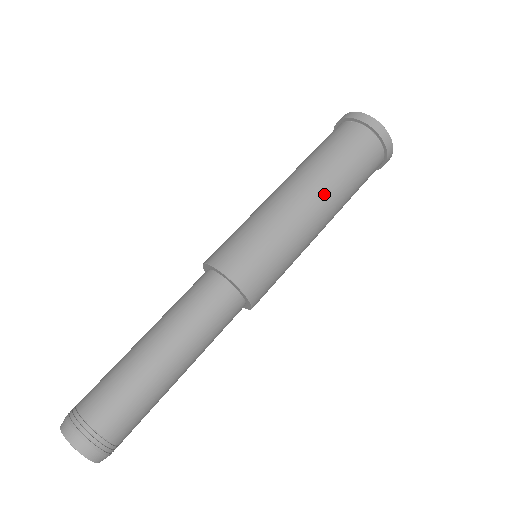
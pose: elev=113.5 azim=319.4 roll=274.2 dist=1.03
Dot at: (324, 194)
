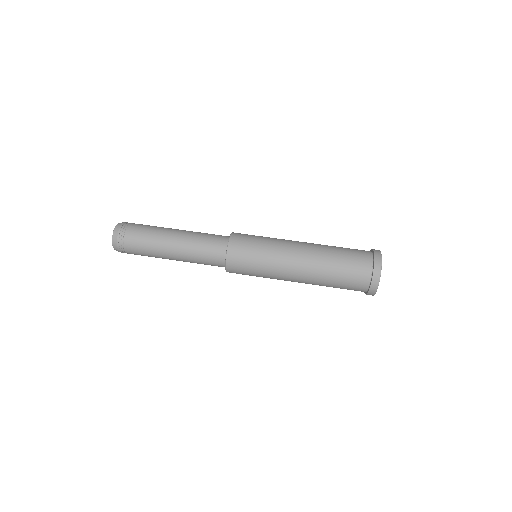
Dot at: (308, 277)
